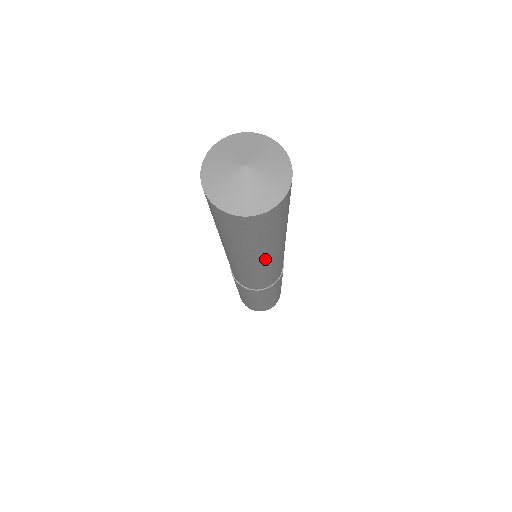
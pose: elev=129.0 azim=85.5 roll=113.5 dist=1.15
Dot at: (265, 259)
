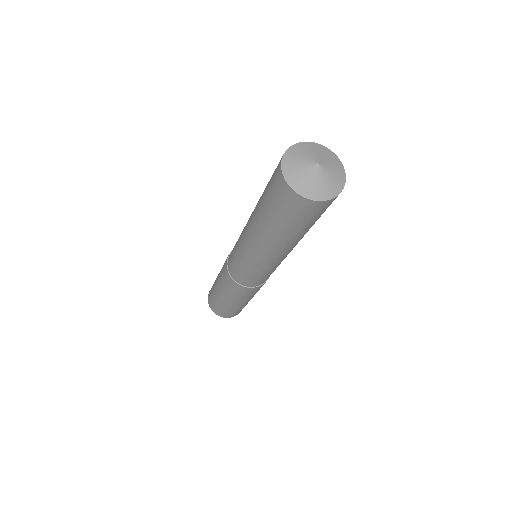
Dot at: (293, 247)
